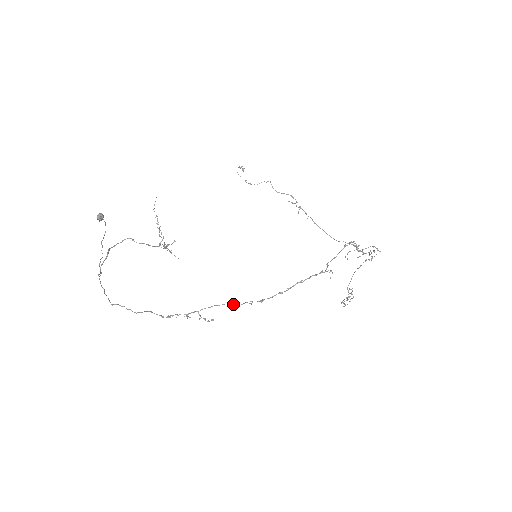
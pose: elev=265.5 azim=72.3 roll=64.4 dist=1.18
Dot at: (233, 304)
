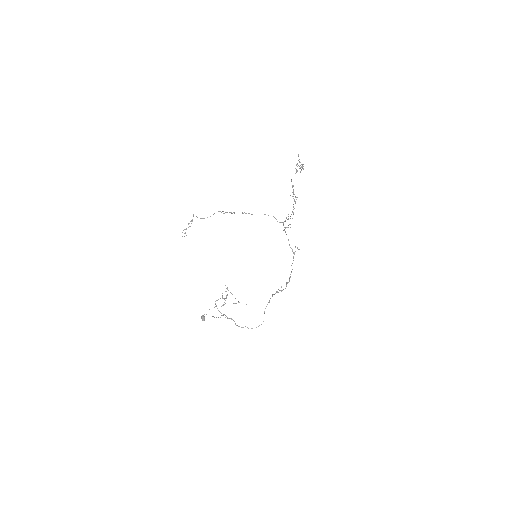
Dot at: occluded
